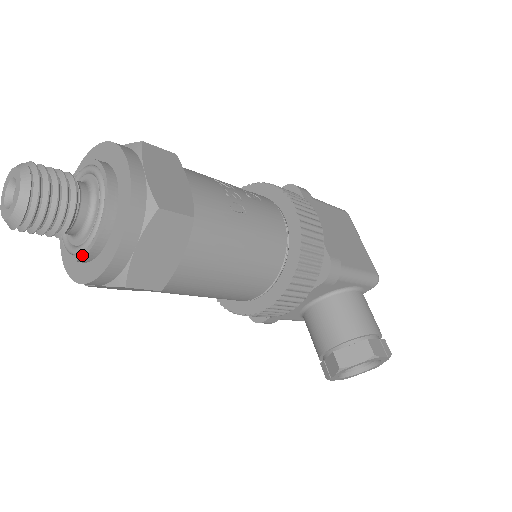
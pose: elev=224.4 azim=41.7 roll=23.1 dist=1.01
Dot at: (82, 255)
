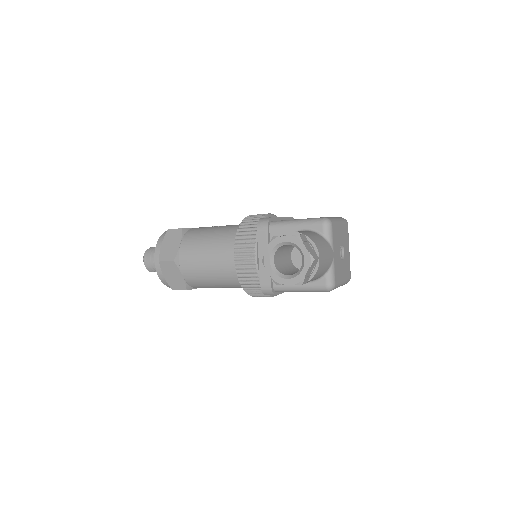
Dot at: occluded
